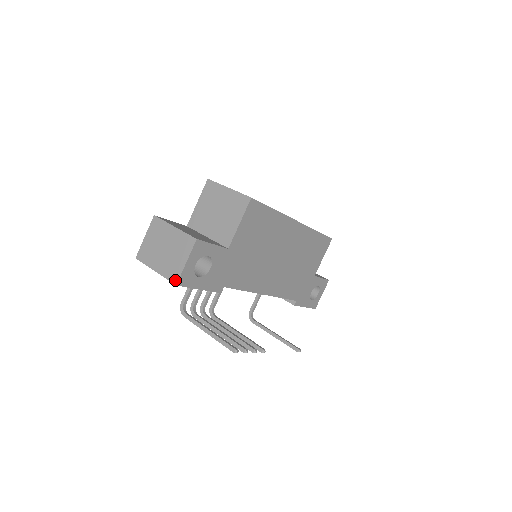
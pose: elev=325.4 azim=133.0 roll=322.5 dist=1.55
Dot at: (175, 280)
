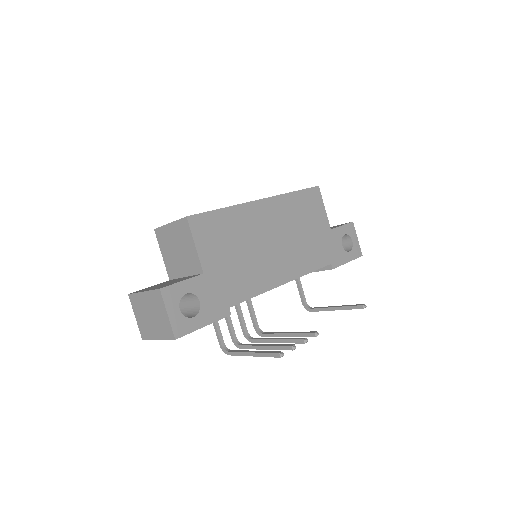
Dot at: (172, 336)
